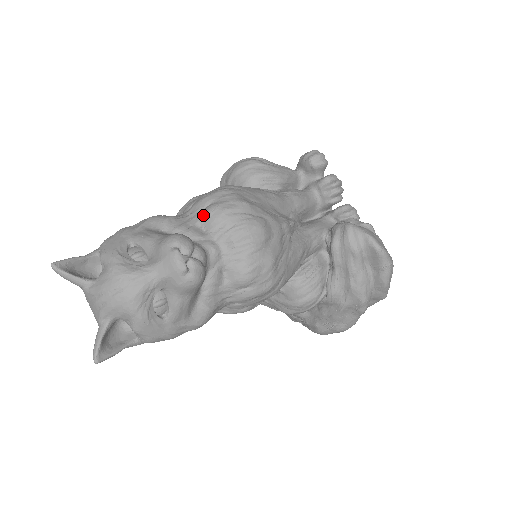
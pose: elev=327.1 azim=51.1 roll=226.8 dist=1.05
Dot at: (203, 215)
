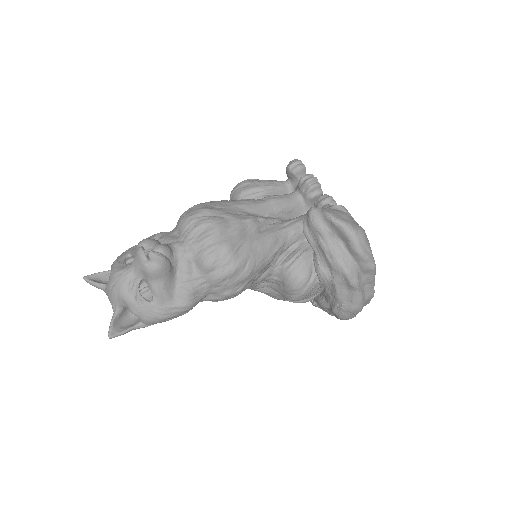
Dot at: (177, 225)
